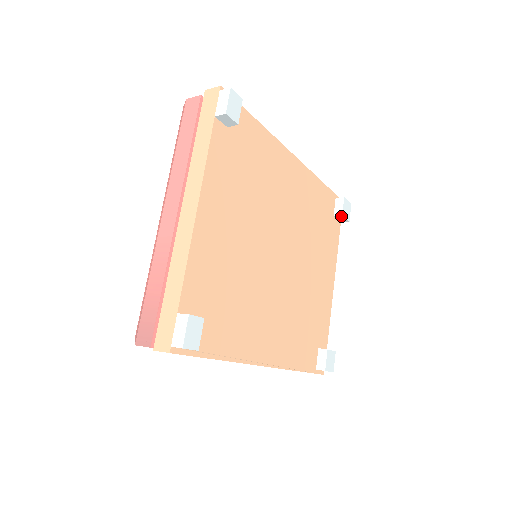
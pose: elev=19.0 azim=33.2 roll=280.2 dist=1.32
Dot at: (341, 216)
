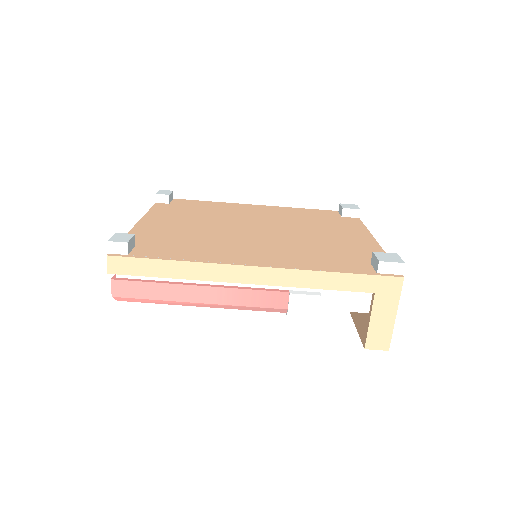
Dot at: (344, 210)
